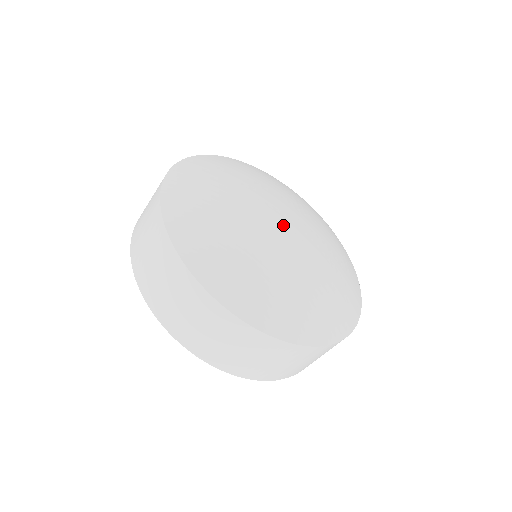
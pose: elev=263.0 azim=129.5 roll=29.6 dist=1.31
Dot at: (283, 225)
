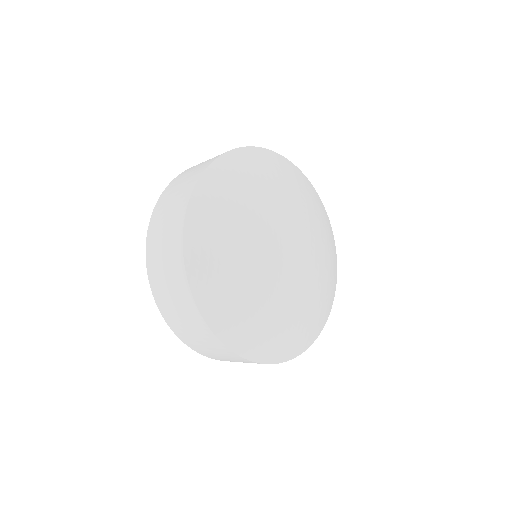
Dot at: (285, 246)
